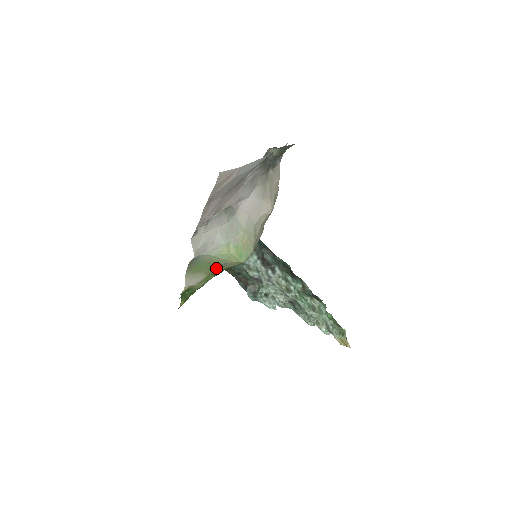
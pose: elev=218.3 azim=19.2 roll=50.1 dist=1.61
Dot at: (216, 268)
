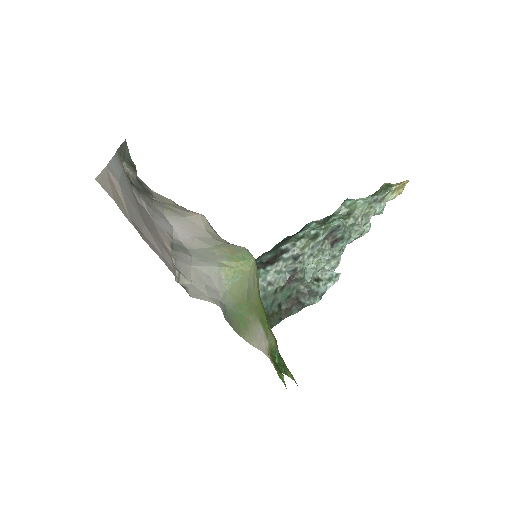
Dot at: (252, 303)
